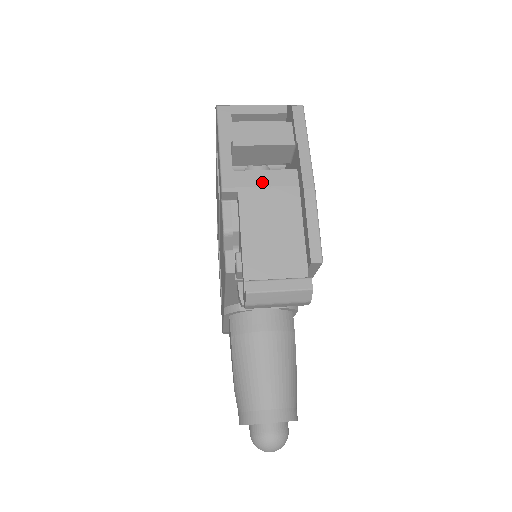
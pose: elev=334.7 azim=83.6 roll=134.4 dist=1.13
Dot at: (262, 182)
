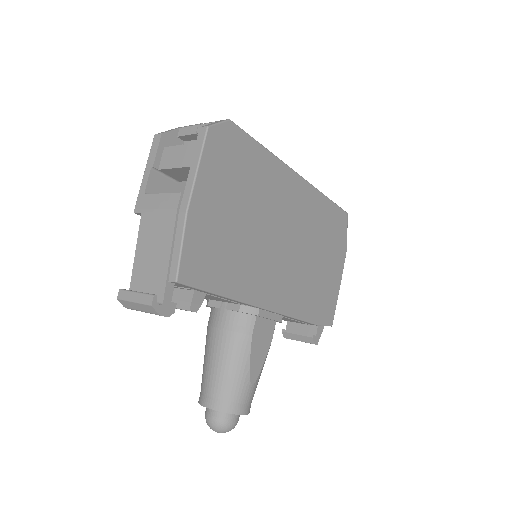
Dot at: (156, 205)
